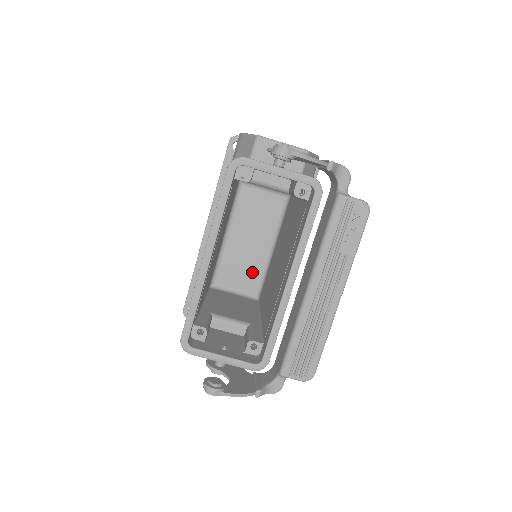
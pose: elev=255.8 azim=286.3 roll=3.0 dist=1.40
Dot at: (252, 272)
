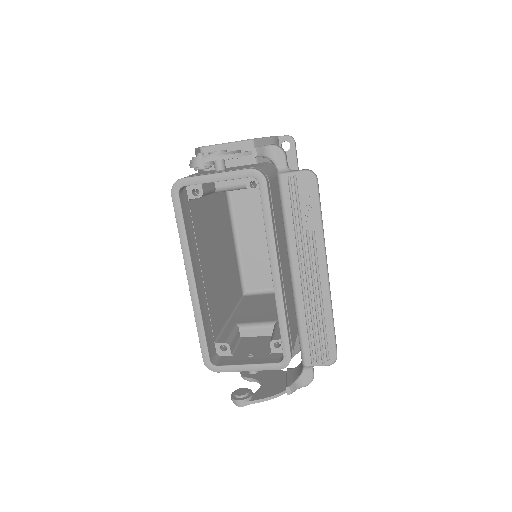
Dot at: occluded
